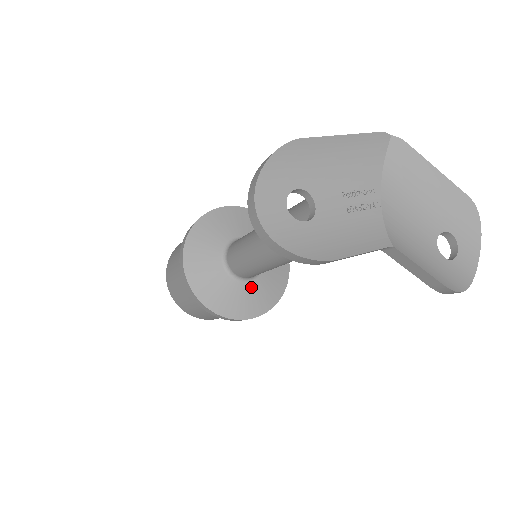
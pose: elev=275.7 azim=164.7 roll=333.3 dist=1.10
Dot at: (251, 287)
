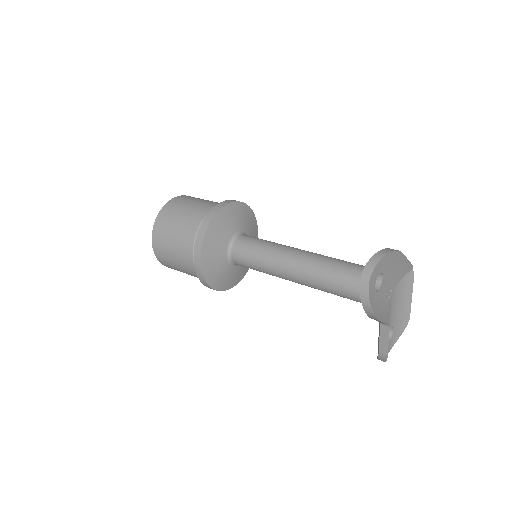
Dot at: (230, 270)
